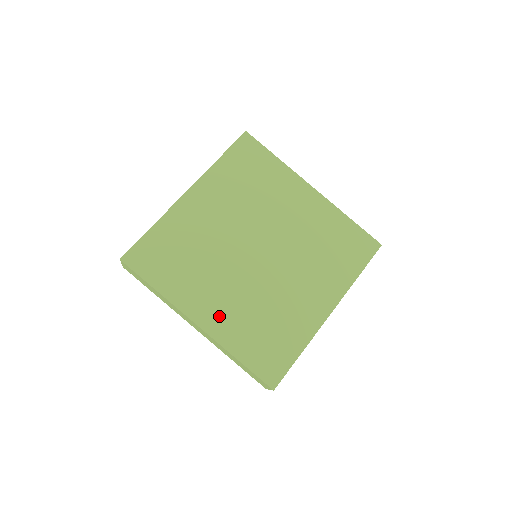
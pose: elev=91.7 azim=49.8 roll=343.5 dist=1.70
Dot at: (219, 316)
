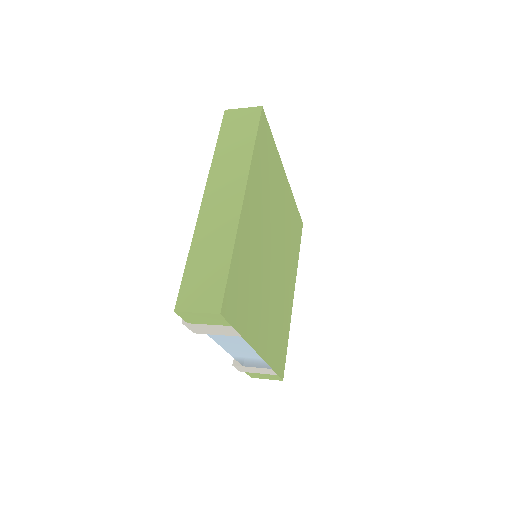
Dot at: (249, 223)
